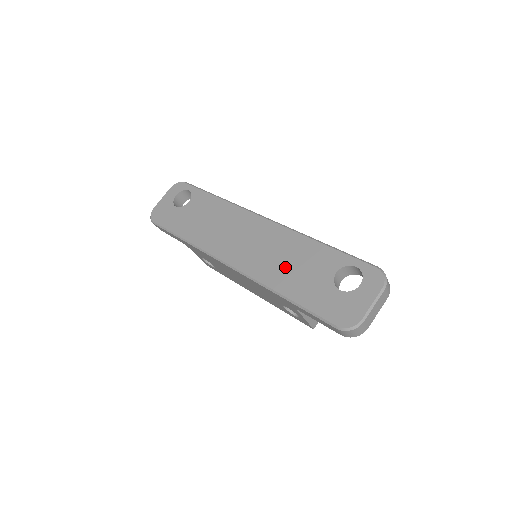
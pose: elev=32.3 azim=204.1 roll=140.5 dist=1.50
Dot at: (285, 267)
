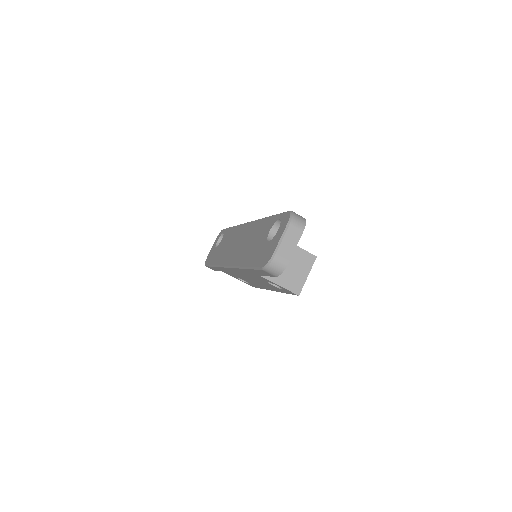
Dot at: (249, 247)
